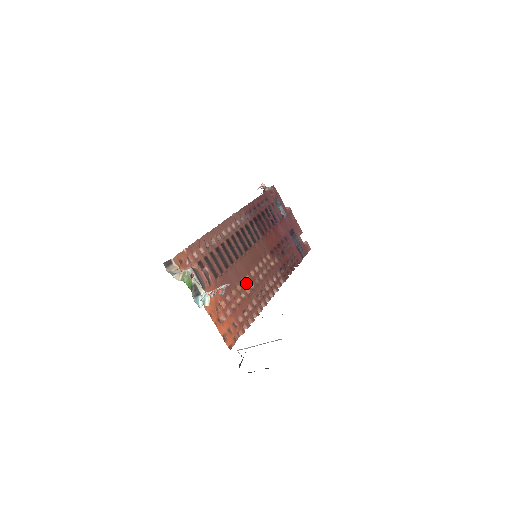
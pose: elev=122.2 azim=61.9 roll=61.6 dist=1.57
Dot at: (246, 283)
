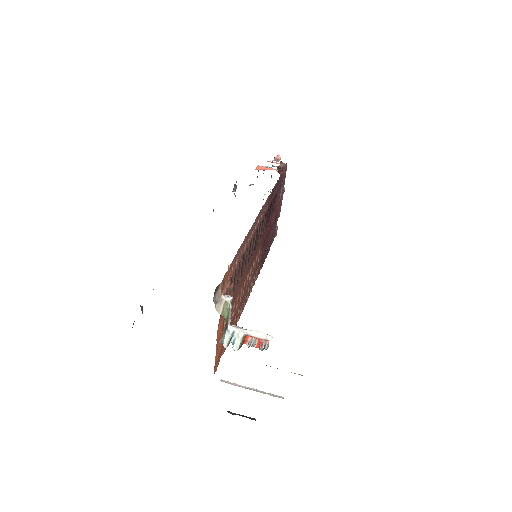
Dot at: (242, 291)
